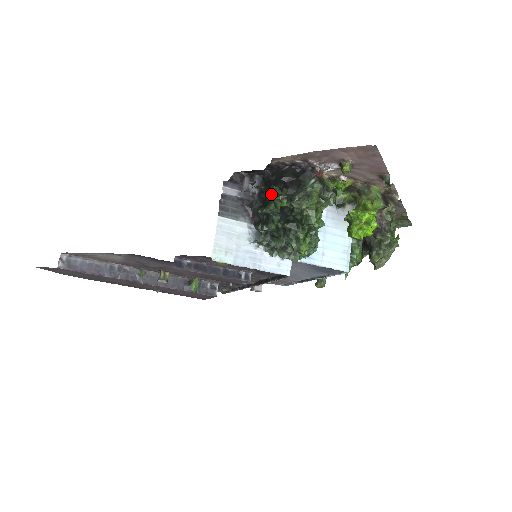
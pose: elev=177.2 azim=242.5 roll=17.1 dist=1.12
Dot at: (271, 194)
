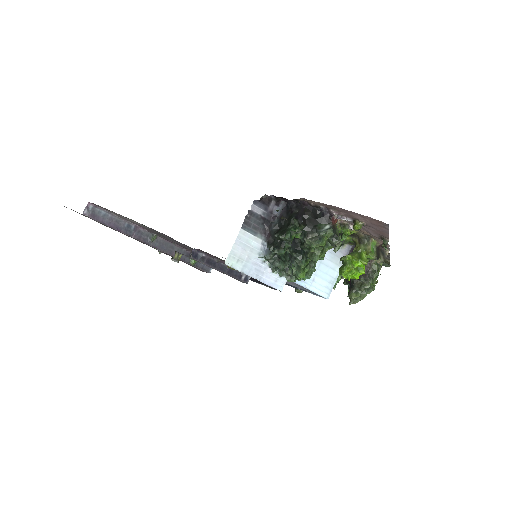
Dot at: (290, 224)
